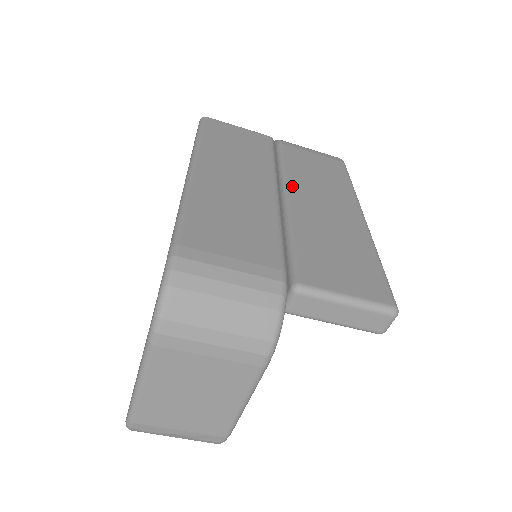
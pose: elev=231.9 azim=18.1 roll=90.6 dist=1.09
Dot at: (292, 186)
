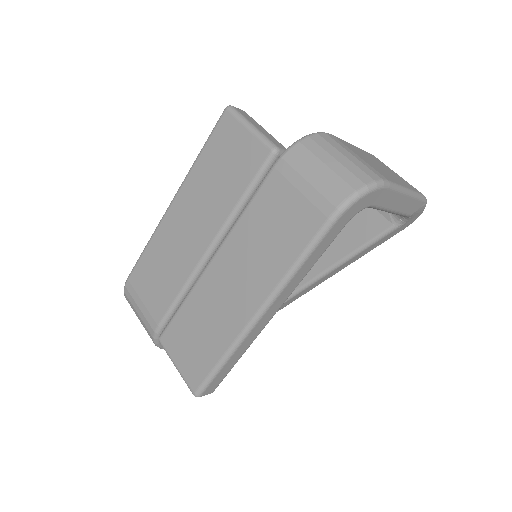
Dot at: (225, 248)
